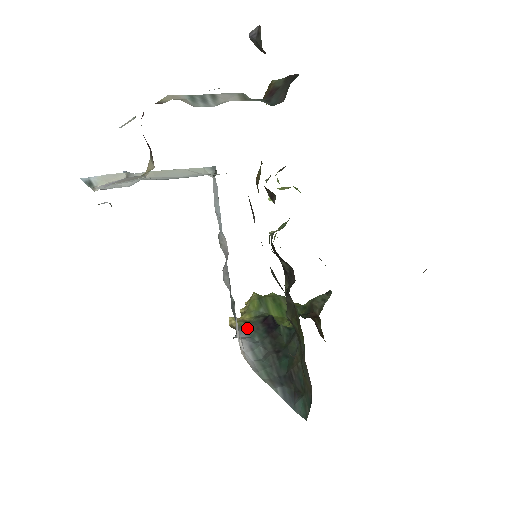
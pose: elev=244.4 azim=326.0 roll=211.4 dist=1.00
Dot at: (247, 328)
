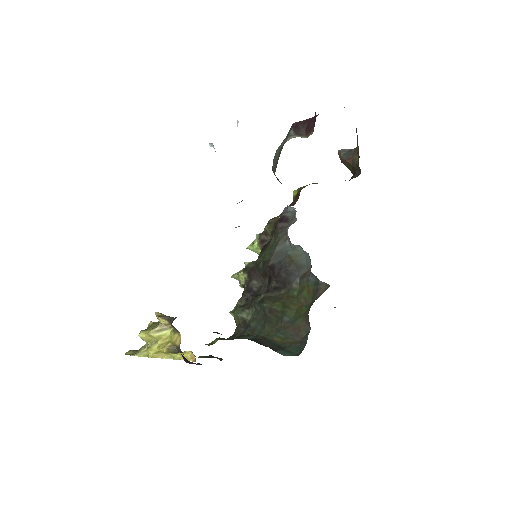
Dot at: occluded
